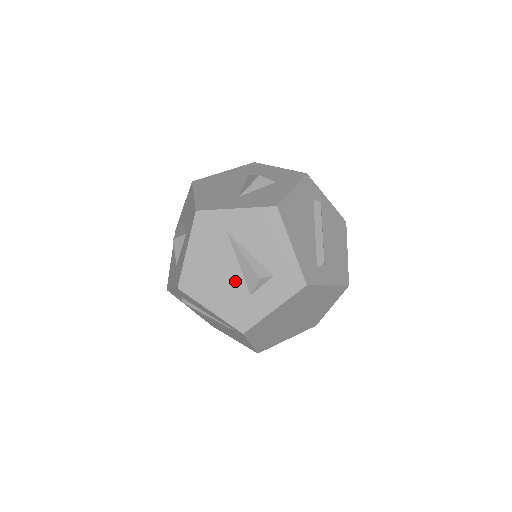
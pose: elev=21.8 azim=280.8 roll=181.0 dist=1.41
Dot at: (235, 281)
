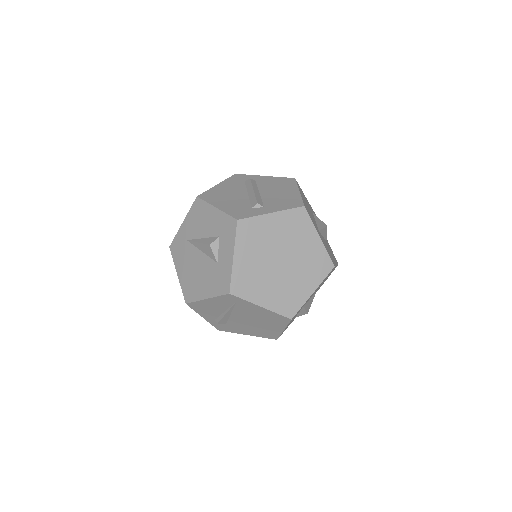
Dot at: (206, 264)
